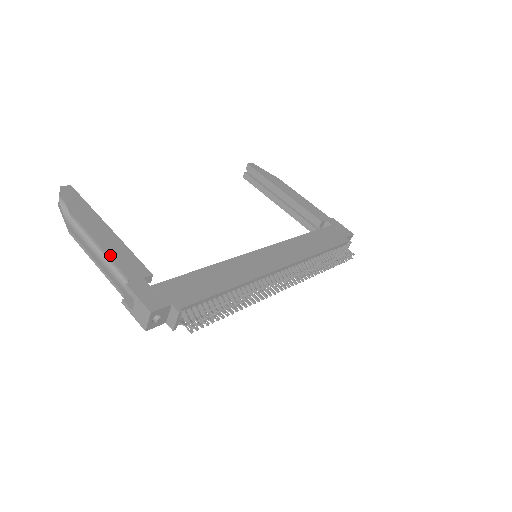
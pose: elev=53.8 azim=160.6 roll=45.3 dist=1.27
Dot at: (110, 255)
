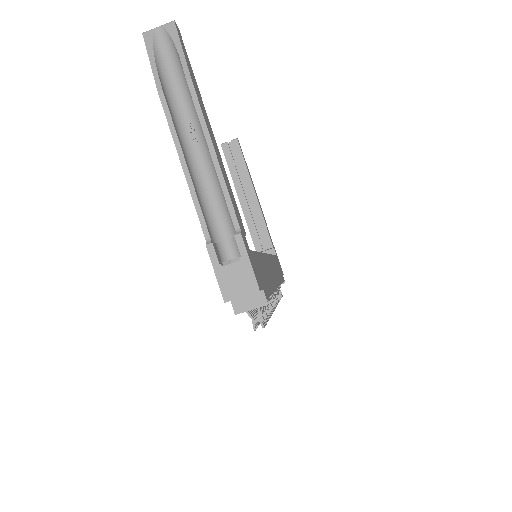
Dot at: (224, 177)
